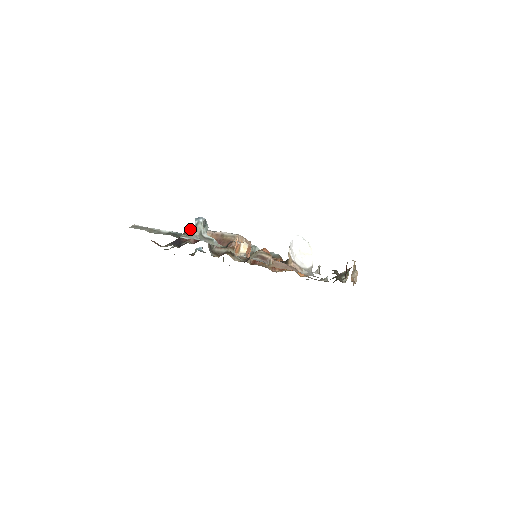
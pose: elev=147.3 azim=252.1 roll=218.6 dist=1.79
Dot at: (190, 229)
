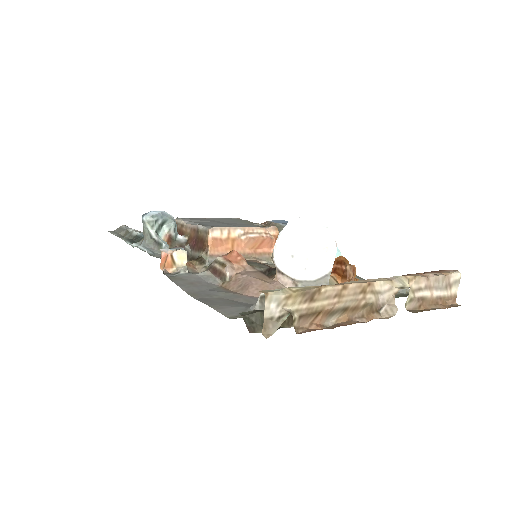
Dot at: (176, 223)
